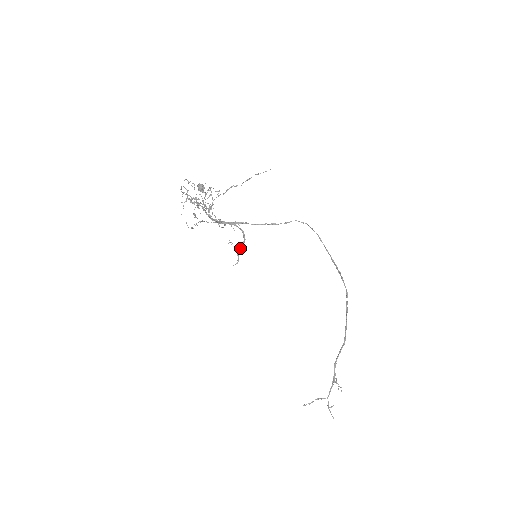
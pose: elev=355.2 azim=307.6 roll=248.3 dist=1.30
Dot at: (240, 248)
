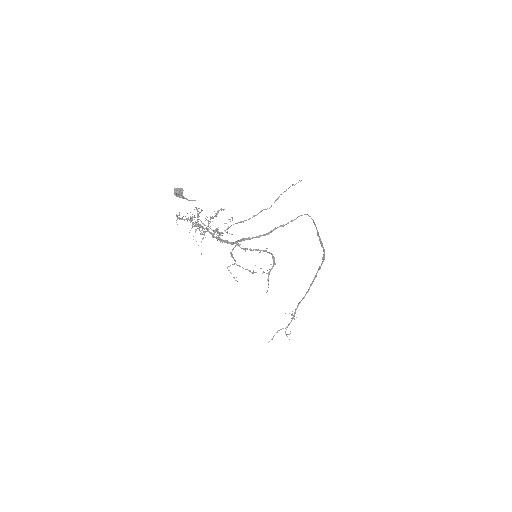
Dot at: occluded
